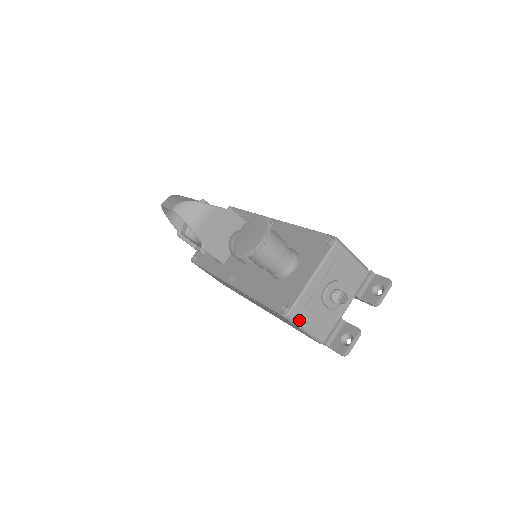
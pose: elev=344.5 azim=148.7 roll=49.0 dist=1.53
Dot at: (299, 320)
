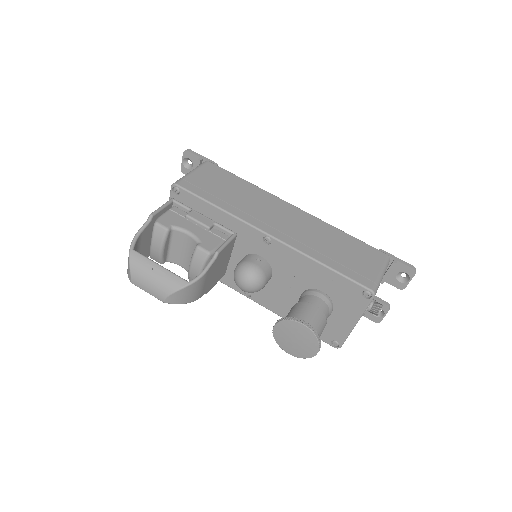
Dot at: occluded
